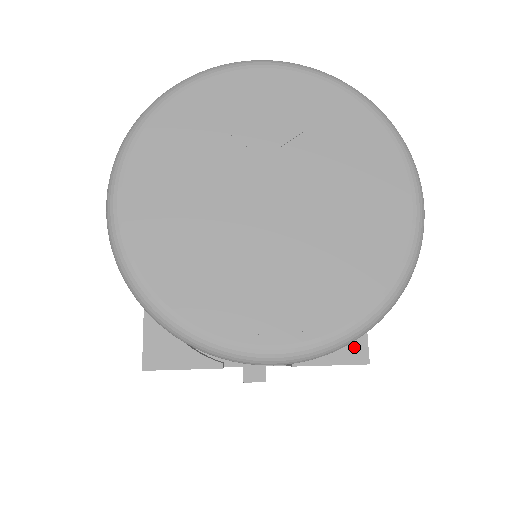
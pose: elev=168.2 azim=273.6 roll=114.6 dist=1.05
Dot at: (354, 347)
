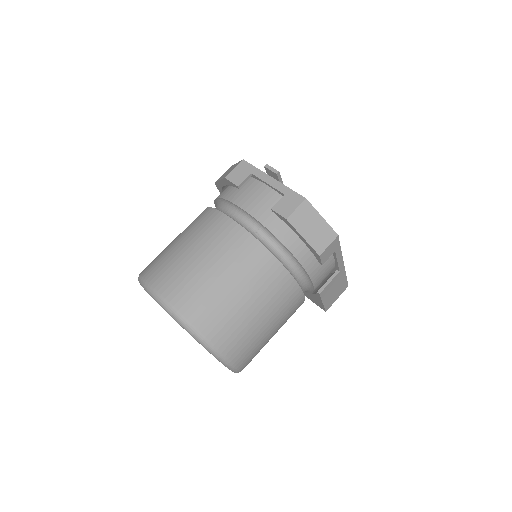
Dot at: (318, 303)
